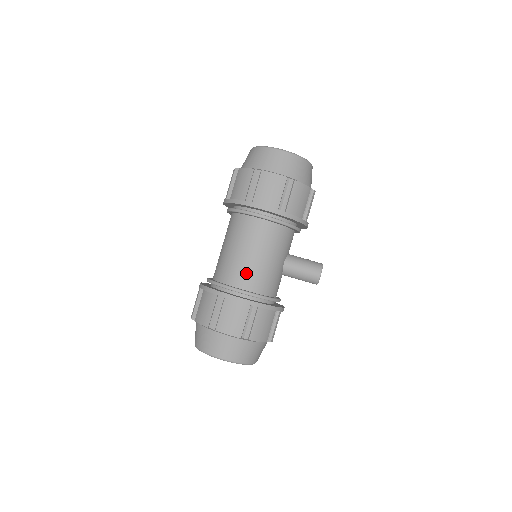
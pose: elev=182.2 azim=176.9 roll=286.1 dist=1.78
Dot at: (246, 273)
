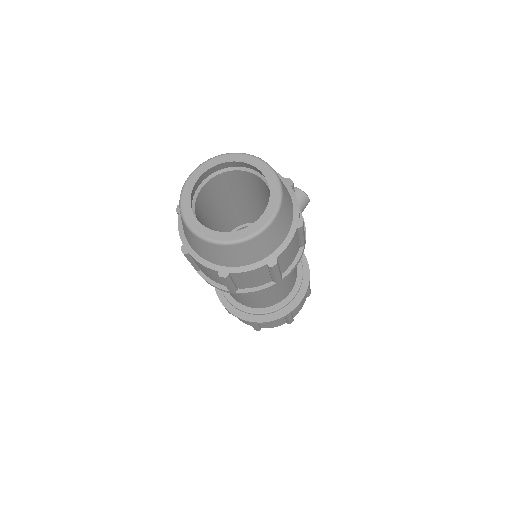
Dot at: (290, 285)
